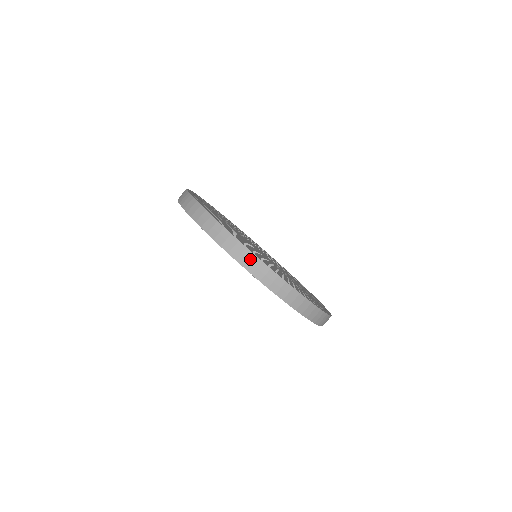
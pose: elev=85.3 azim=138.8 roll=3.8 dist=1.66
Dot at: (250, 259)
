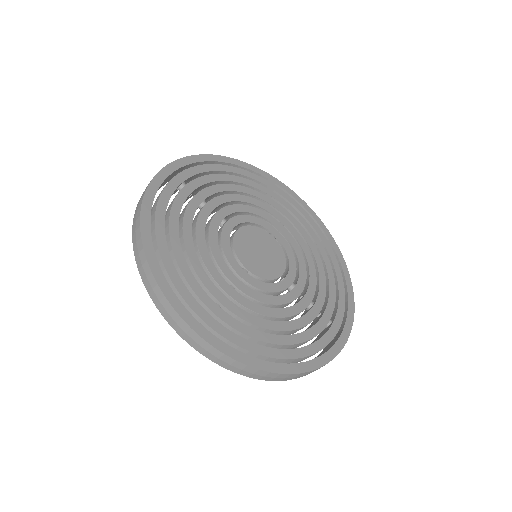
Dot at: (177, 321)
